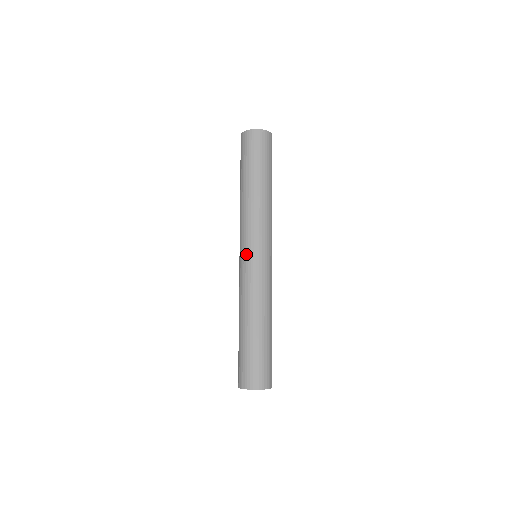
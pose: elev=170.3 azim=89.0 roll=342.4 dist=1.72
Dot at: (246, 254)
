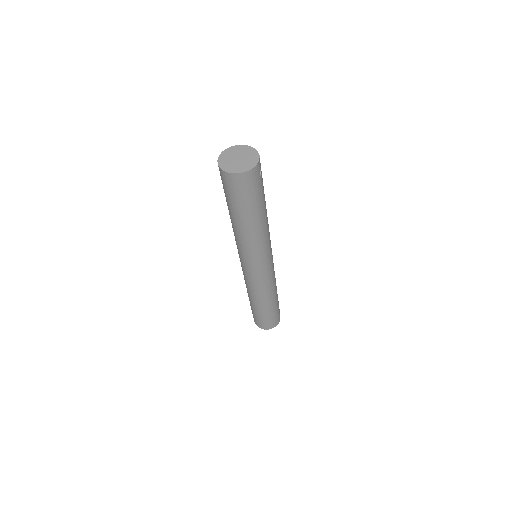
Dot at: (244, 266)
